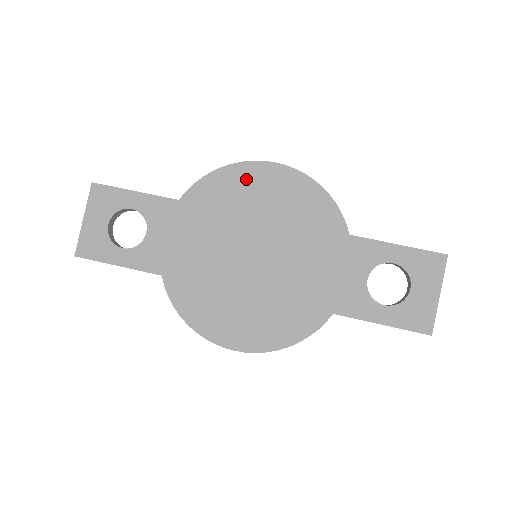
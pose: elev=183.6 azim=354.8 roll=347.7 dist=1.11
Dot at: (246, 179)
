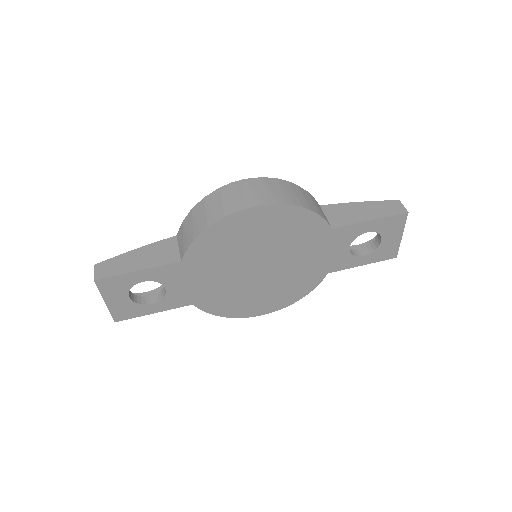
Dot at: (234, 227)
